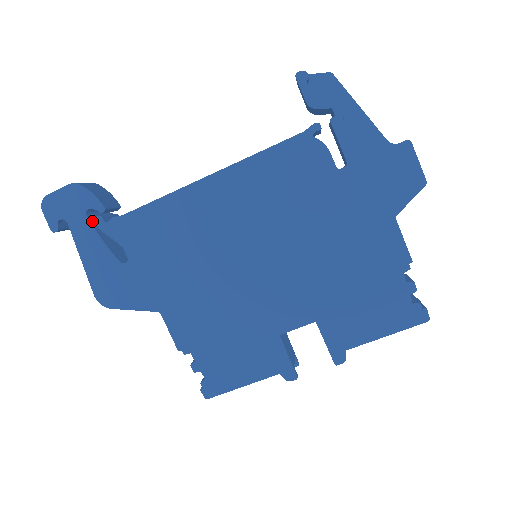
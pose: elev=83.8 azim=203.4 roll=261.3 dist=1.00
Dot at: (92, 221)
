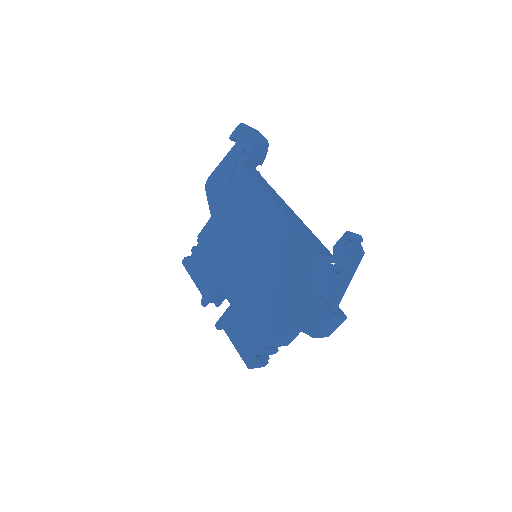
Dot at: (242, 155)
